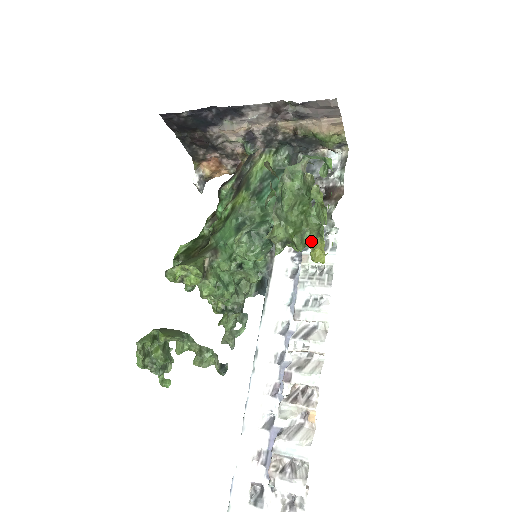
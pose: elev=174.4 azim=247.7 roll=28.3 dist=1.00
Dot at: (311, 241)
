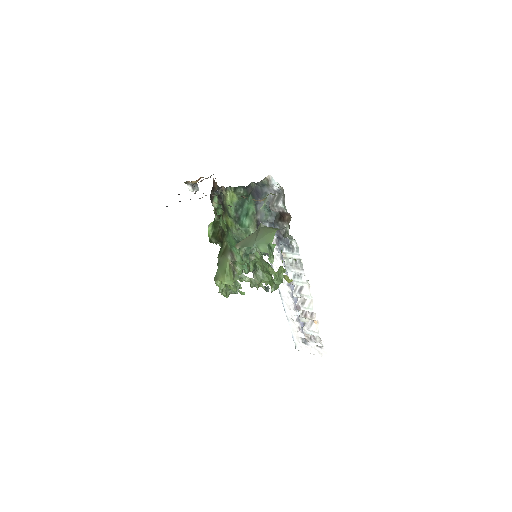
Dot at: occluded
